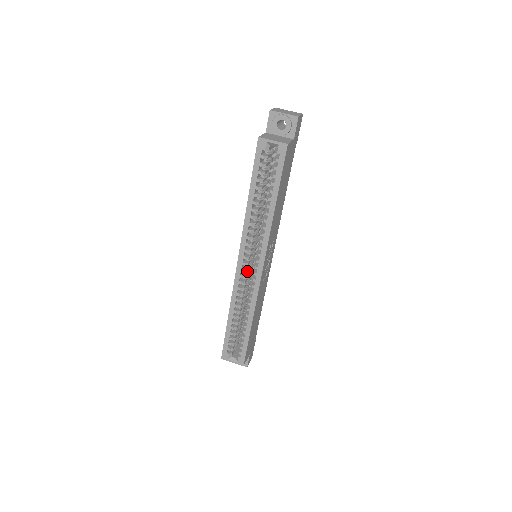
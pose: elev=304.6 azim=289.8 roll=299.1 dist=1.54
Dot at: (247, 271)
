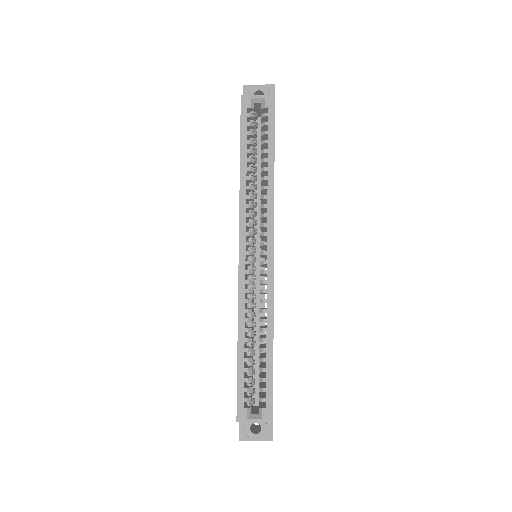
Dot at: (252, 268)
